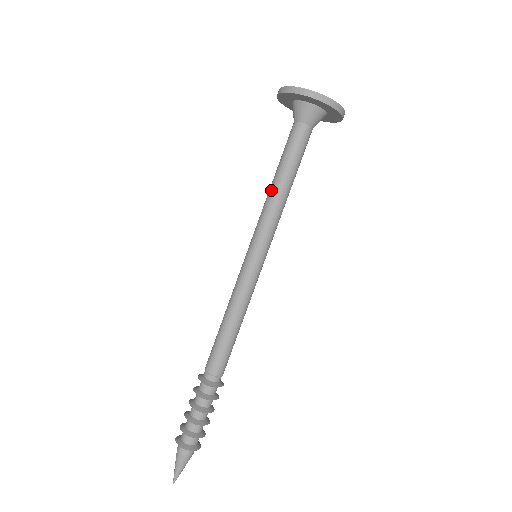
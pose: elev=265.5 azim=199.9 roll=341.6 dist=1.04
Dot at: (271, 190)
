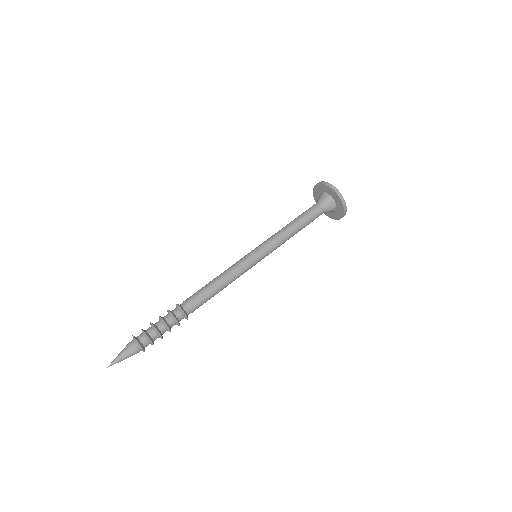
Dot at: (284, 227)
